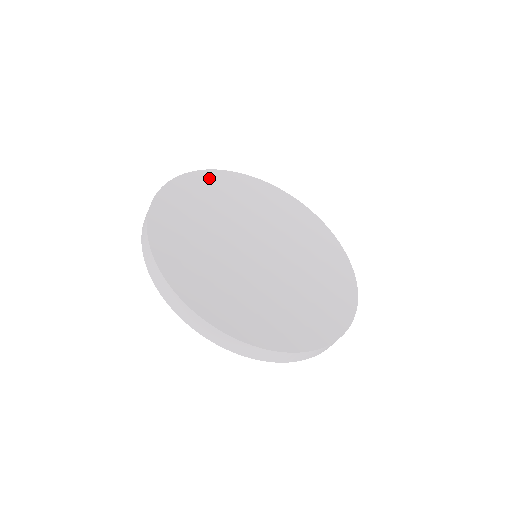
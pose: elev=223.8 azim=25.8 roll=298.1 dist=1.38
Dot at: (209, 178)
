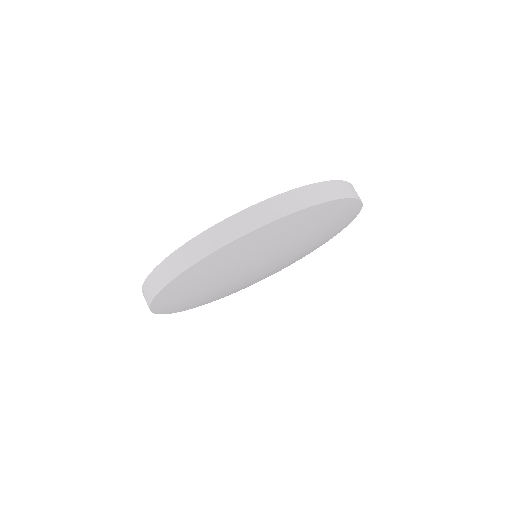
Dot at: occluded
